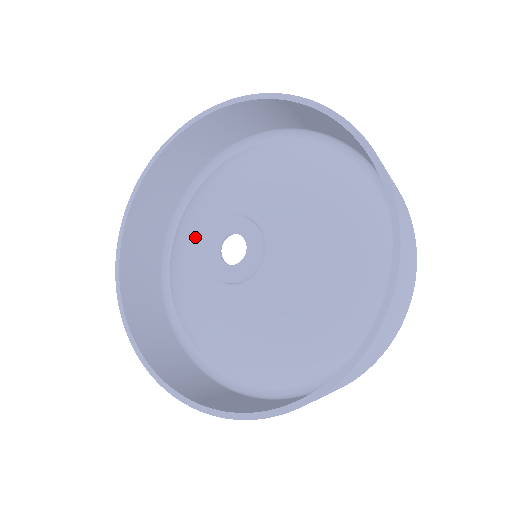
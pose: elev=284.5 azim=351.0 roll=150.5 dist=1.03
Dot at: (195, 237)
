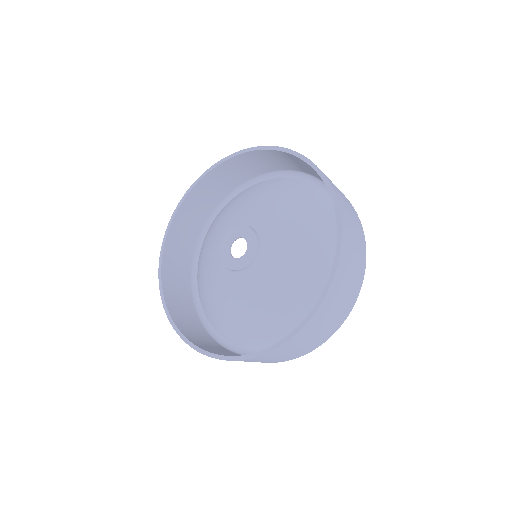
Dot at: (214, 274)
